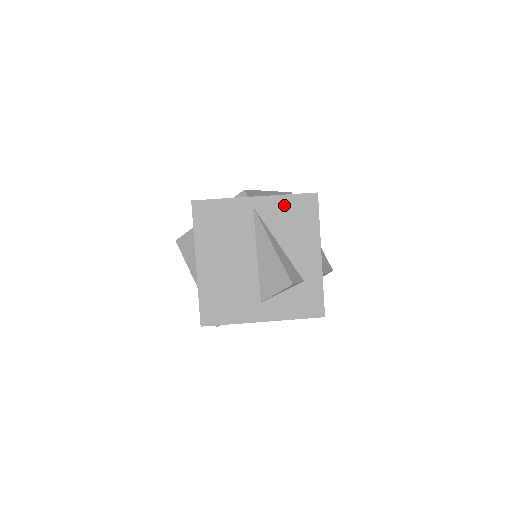
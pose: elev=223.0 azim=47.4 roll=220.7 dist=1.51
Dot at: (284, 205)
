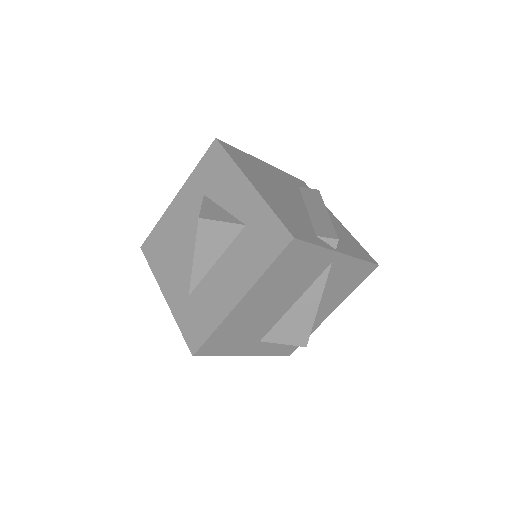
Dot at: (352, 268)
